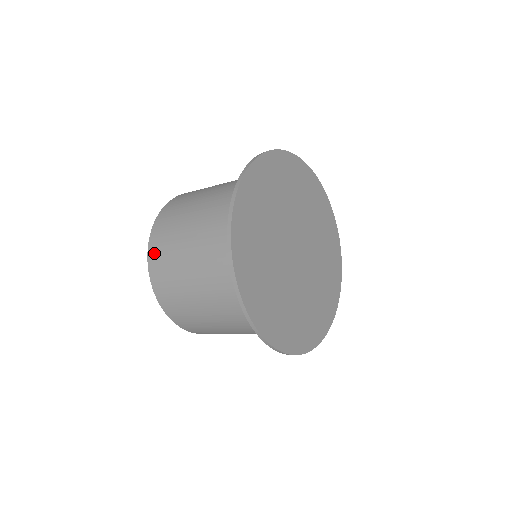
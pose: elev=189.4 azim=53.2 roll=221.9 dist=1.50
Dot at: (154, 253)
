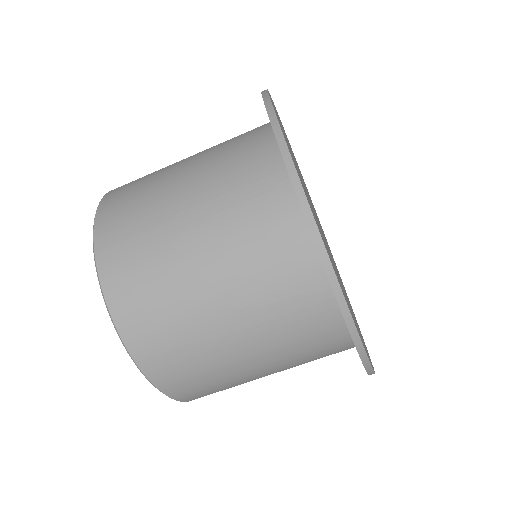
Dot at: occluded
